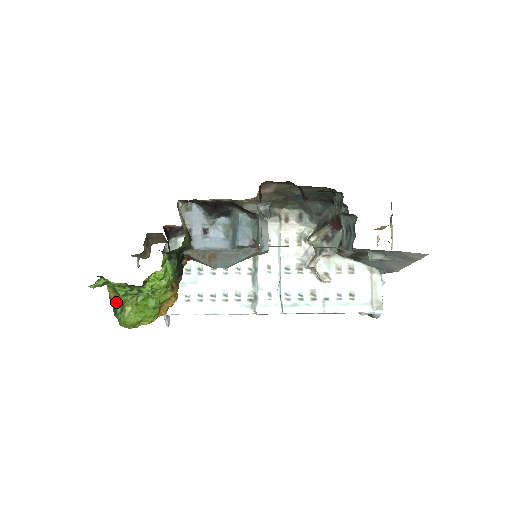
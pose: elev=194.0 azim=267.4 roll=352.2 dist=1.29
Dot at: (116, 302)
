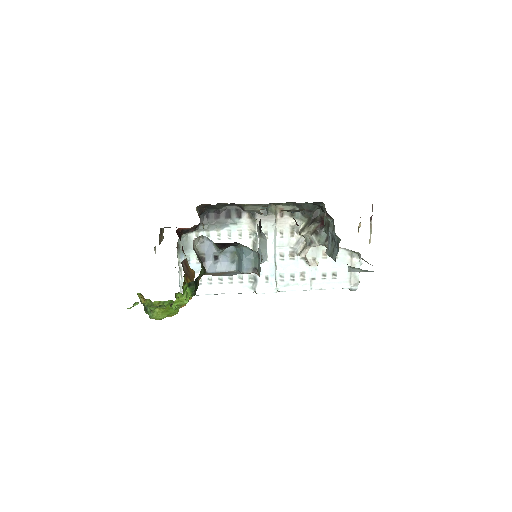
Dot at: (146, 304)
